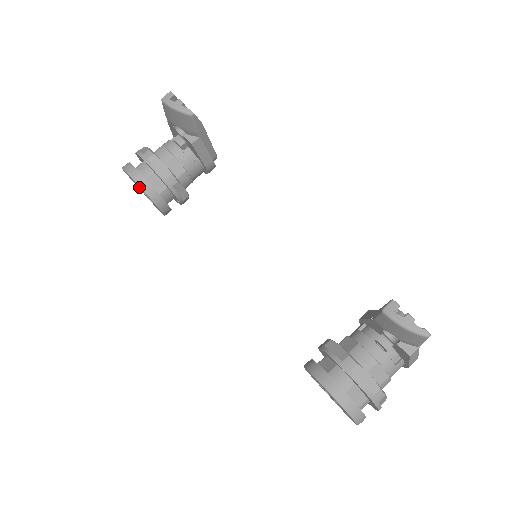
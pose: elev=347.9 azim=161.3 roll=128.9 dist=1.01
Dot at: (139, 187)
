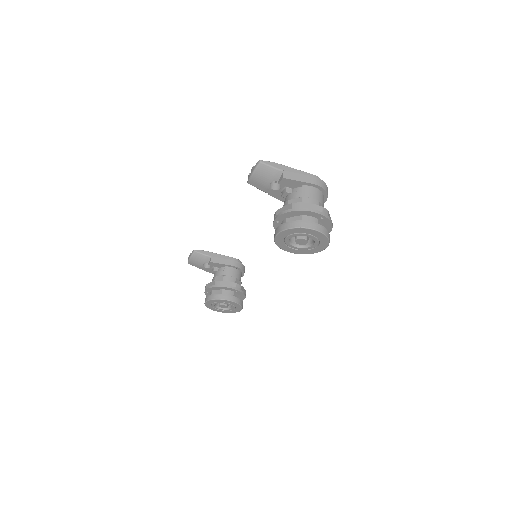
Dot at: (213, 303)
